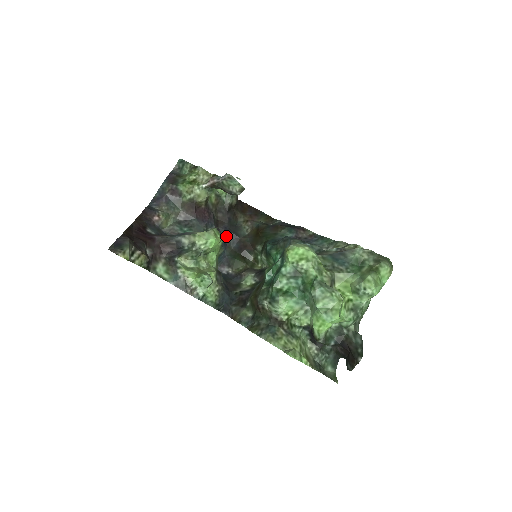
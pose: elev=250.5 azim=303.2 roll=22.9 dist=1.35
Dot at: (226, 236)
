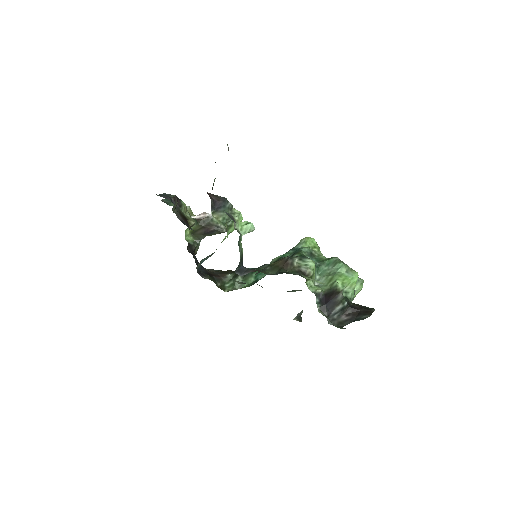
Dot at: (196, 262)
